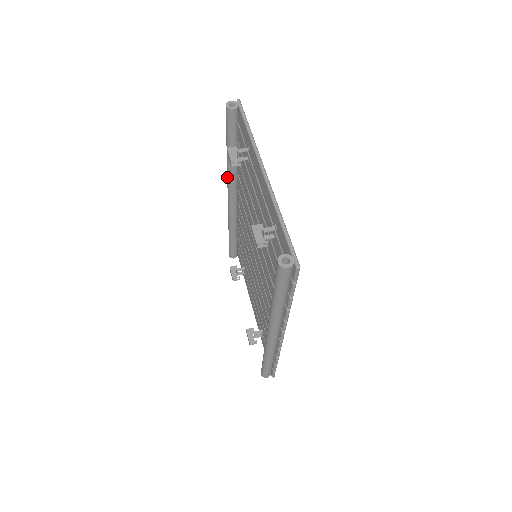
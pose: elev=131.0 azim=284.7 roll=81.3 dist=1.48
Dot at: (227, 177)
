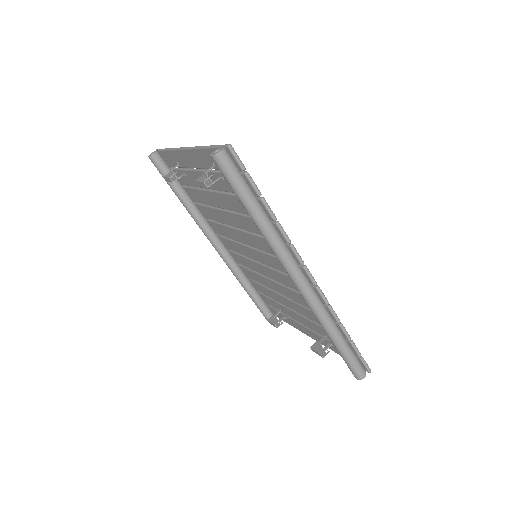
Dot at: (199, 227)
